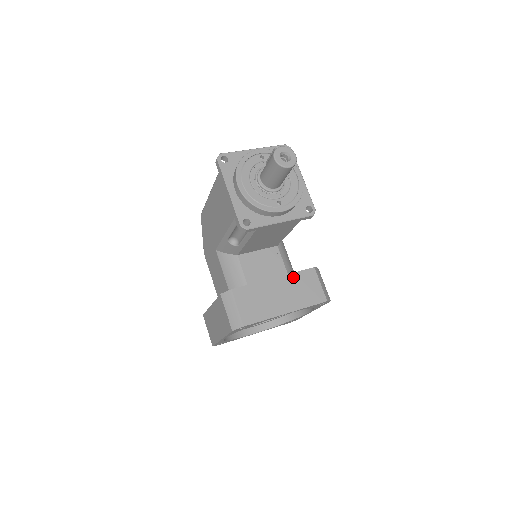
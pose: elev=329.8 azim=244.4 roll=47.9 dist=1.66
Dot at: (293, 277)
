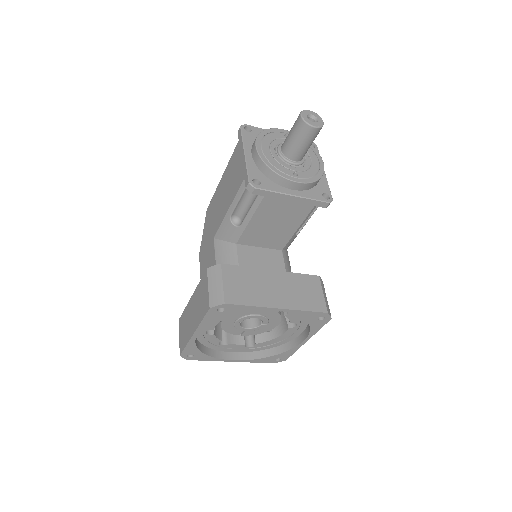
Dot at: (293, 276)
